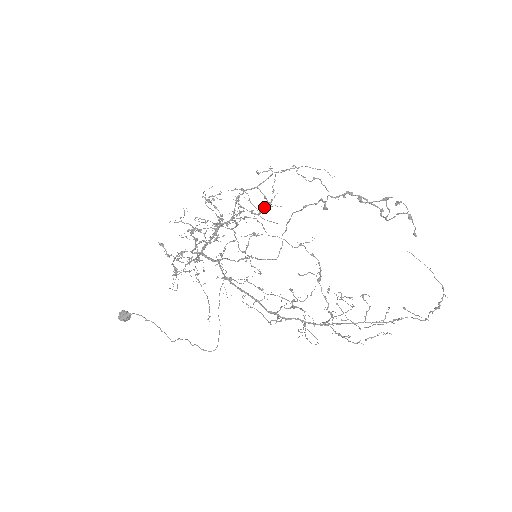
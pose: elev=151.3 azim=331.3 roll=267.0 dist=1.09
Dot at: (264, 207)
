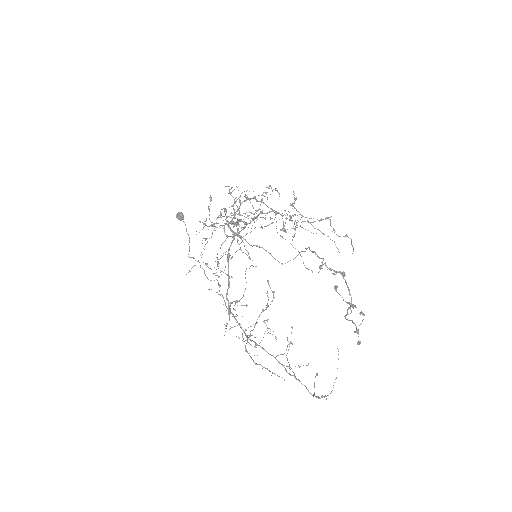
Dot at: occluded
